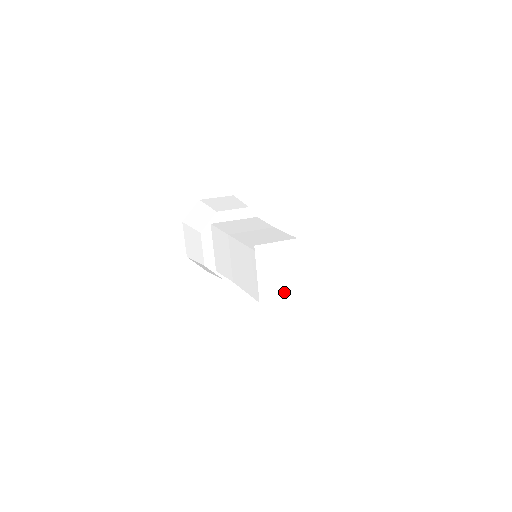
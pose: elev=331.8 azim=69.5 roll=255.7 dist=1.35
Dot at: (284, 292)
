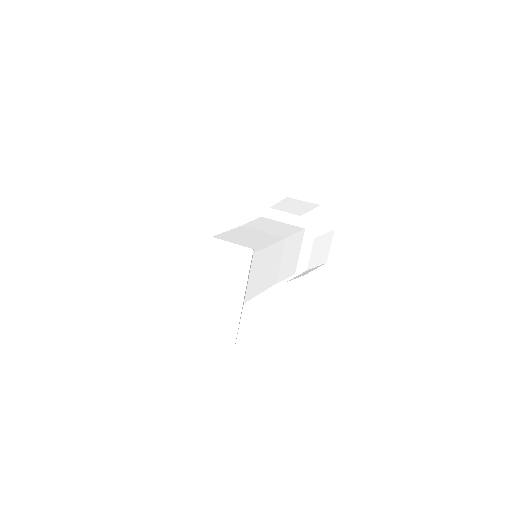
Dot at: occluded
